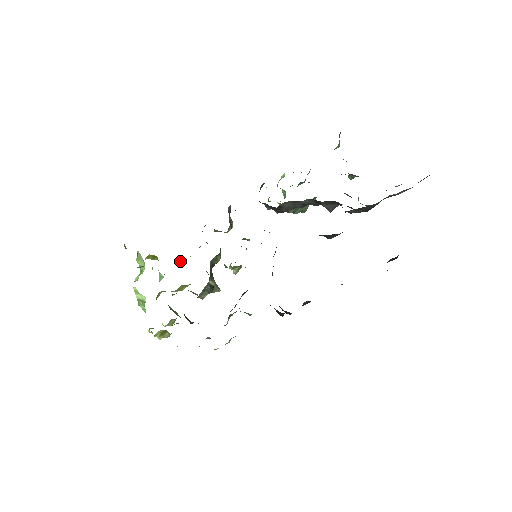
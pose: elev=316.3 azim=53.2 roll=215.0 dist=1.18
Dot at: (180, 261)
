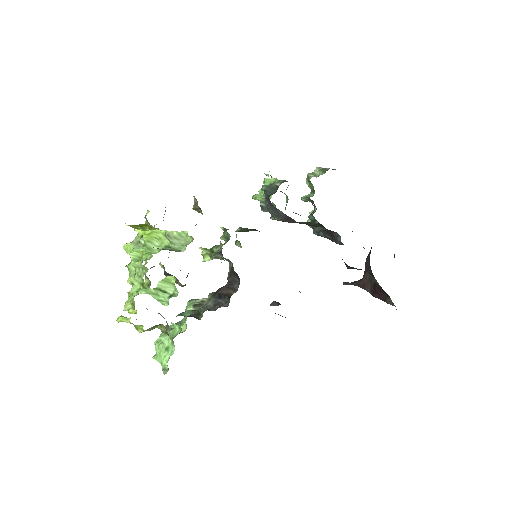
Dot at: occluded
